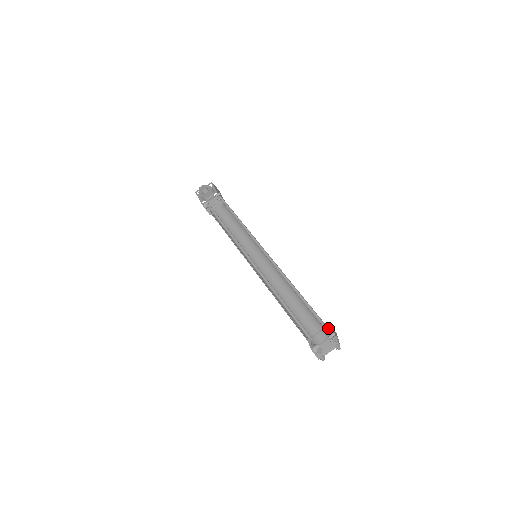
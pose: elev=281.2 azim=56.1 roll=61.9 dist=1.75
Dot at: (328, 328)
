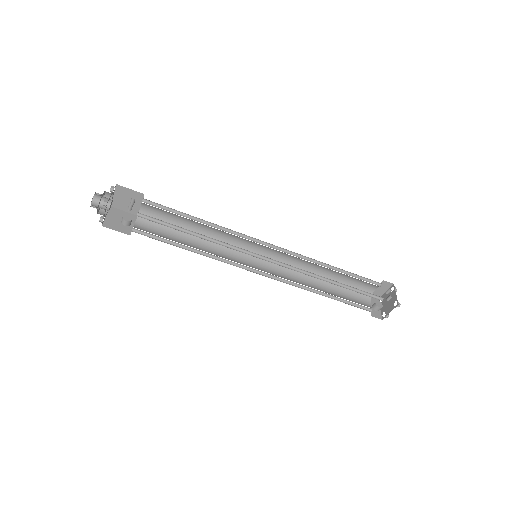
Dot at: occluded
